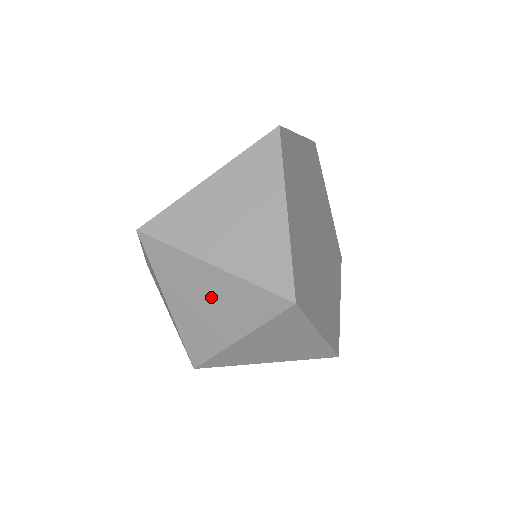
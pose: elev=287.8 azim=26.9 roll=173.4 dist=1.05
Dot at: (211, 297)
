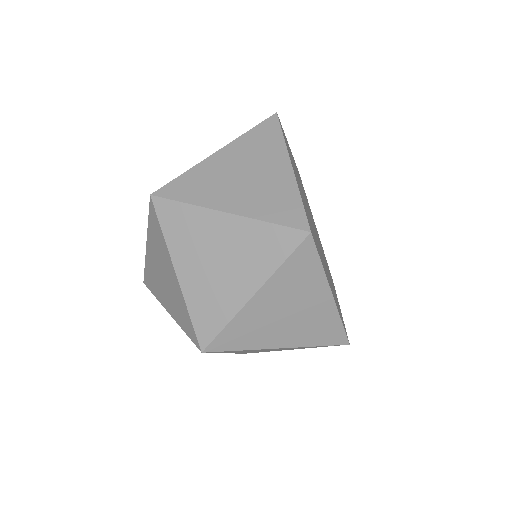
Dot at: (224, 251)
